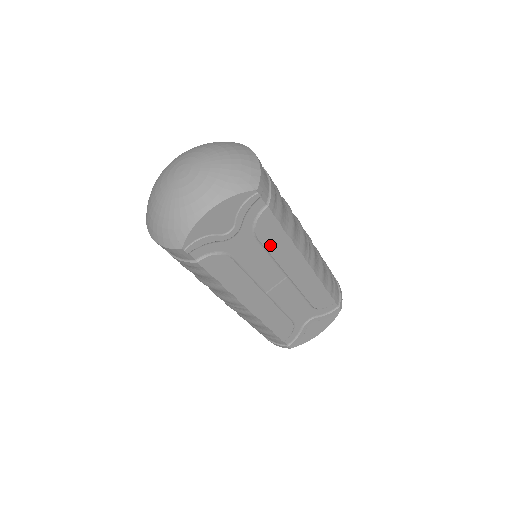
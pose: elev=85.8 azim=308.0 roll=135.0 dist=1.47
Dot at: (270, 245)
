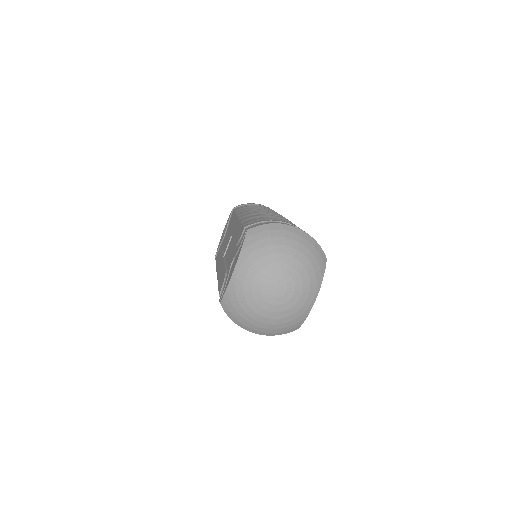
Dot at: occluded
